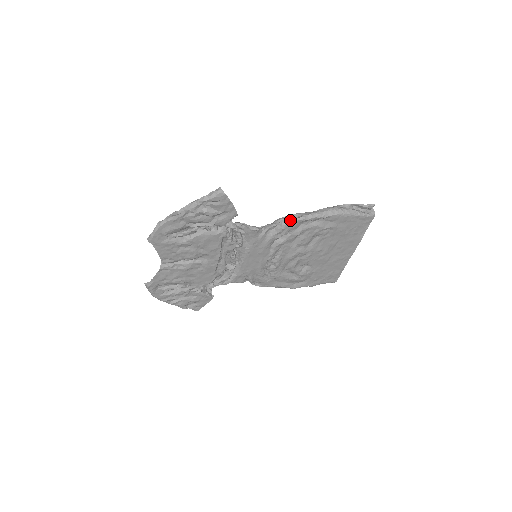
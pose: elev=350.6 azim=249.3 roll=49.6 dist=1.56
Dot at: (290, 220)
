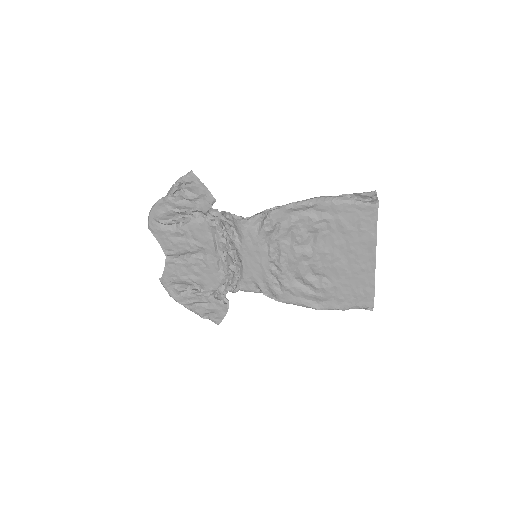
Dot at: (274, 209)
